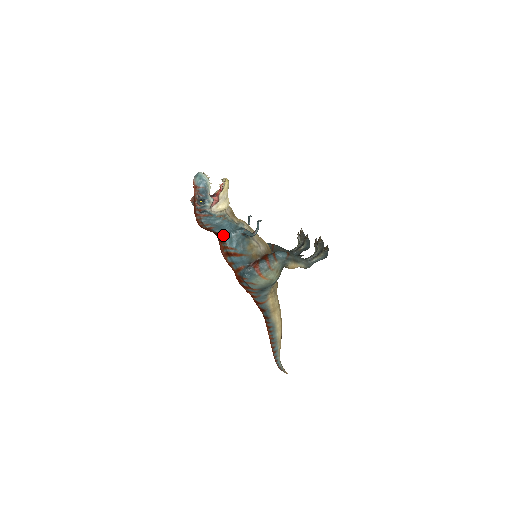
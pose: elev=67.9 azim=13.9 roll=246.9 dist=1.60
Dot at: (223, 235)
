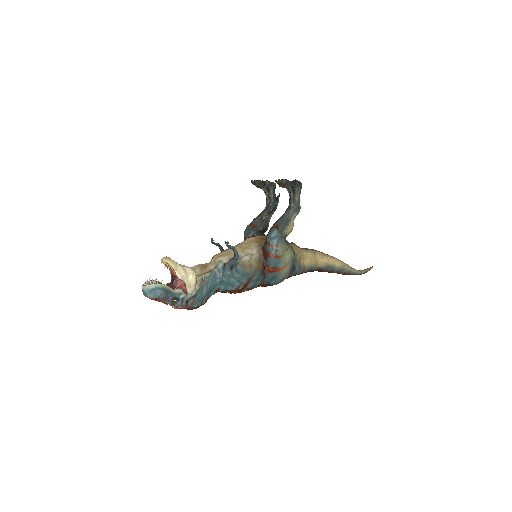
Dot at: (220, 289)
